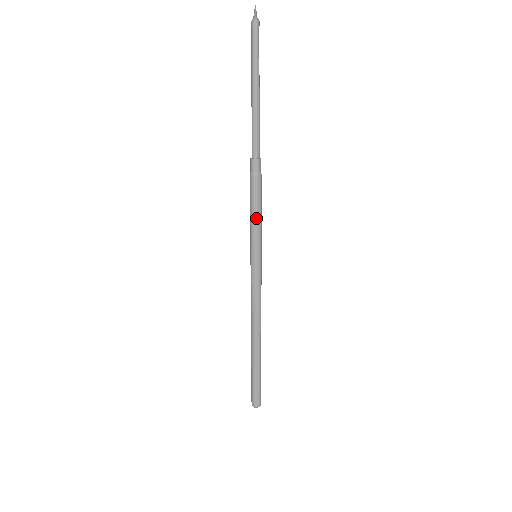
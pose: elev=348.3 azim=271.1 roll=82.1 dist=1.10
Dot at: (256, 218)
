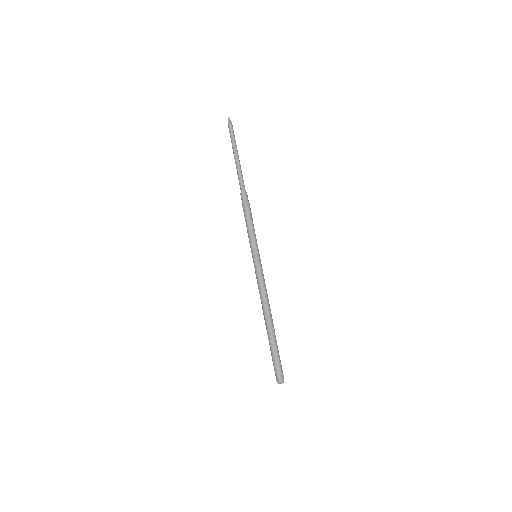
Dot at: (248, 229)
